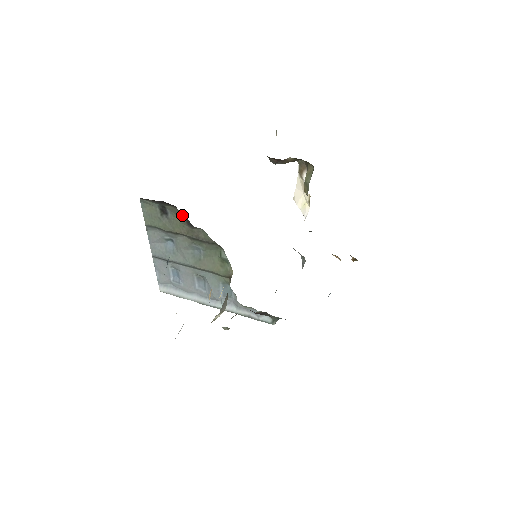
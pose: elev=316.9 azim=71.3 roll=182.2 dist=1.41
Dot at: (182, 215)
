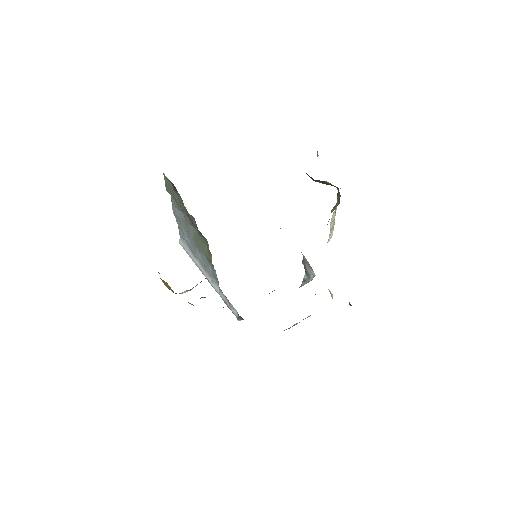
Dot at: (182, 200)
